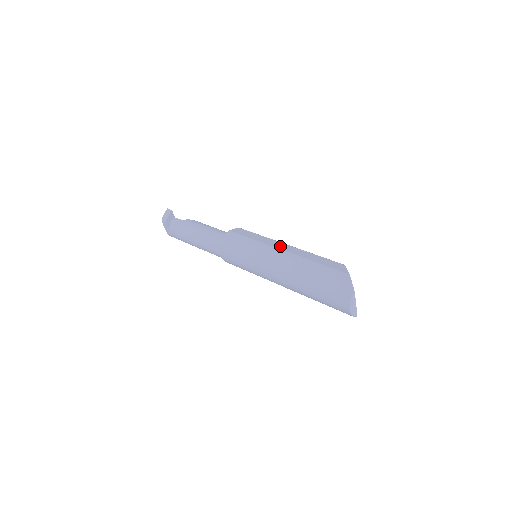
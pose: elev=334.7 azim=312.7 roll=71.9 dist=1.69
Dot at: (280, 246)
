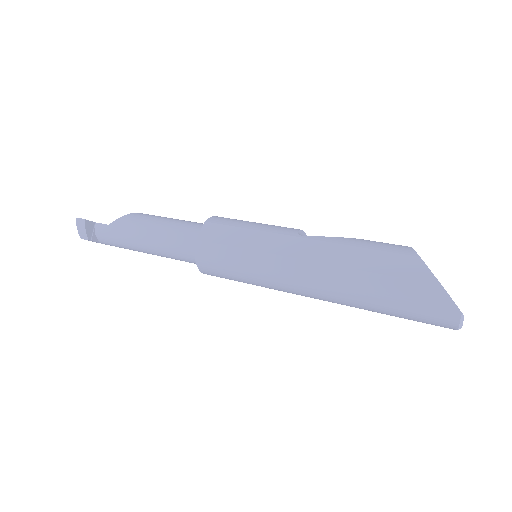
Dot at: (294, 249)
